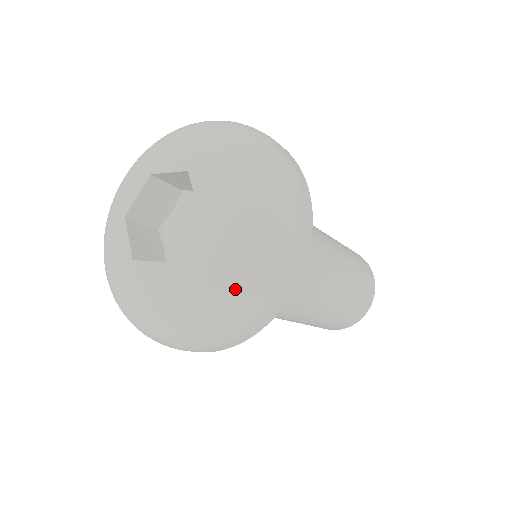
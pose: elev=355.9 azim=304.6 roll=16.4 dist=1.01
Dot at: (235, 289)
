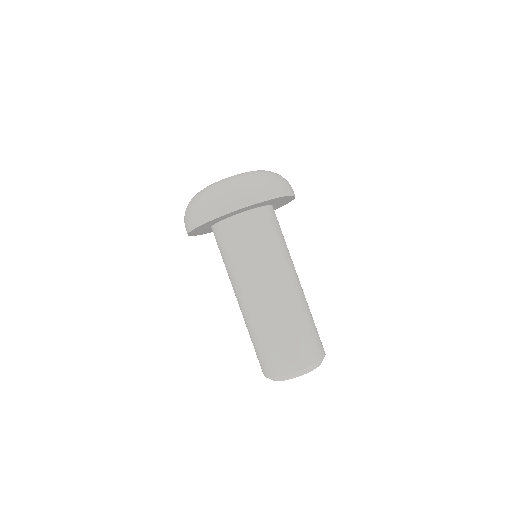
Dot at: (232, 183)
